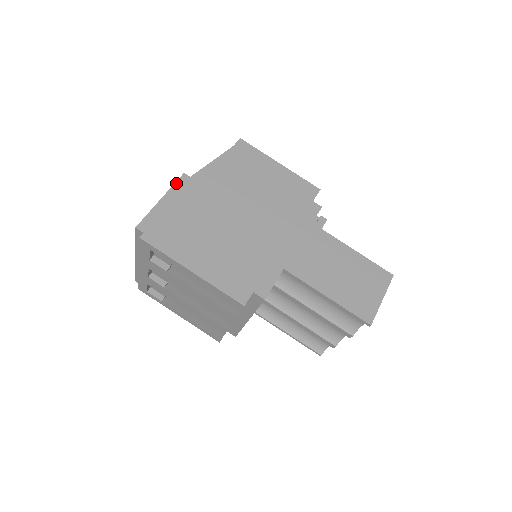
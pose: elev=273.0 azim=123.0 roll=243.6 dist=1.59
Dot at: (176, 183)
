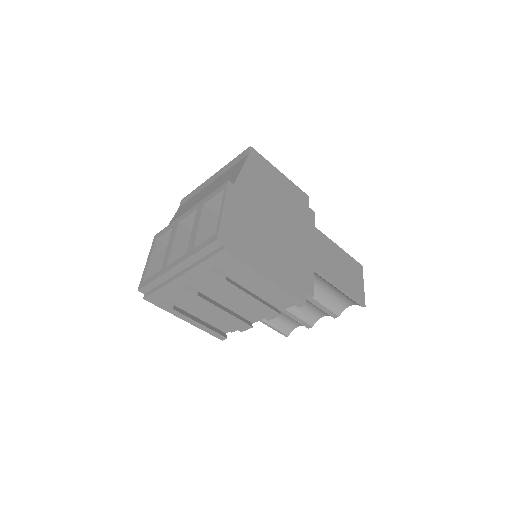
Dot at: (227, 191)
